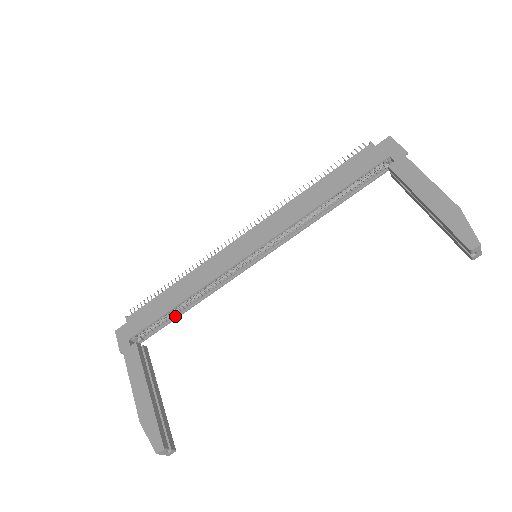
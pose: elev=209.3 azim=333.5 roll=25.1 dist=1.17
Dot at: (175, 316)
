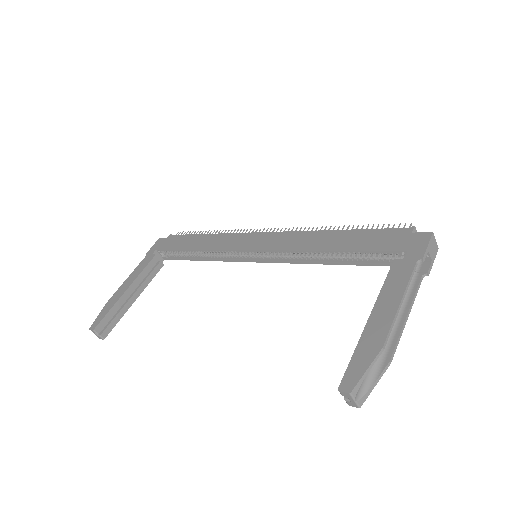
Dot at: (191, 258)
